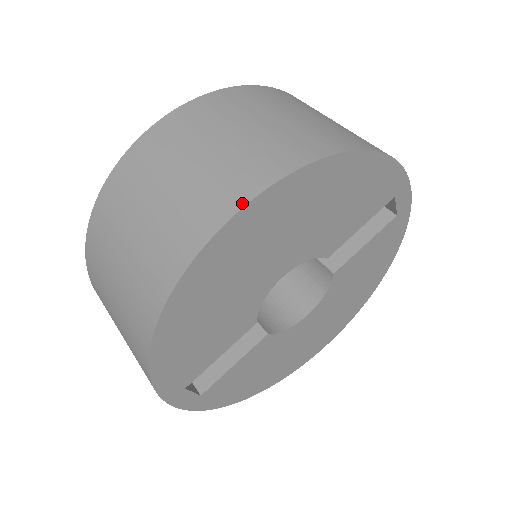
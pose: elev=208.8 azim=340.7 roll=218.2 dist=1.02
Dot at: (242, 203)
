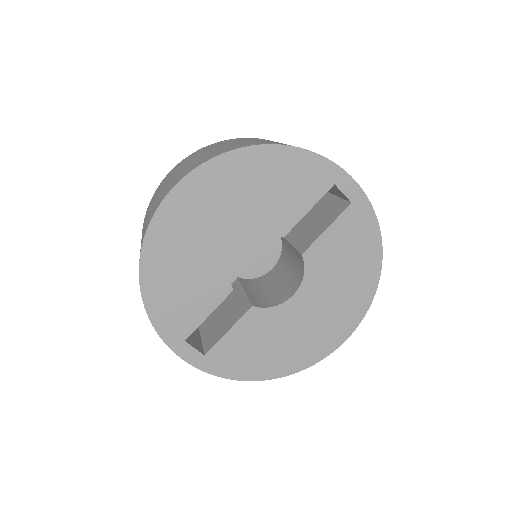
Dot at: (176, 183)
